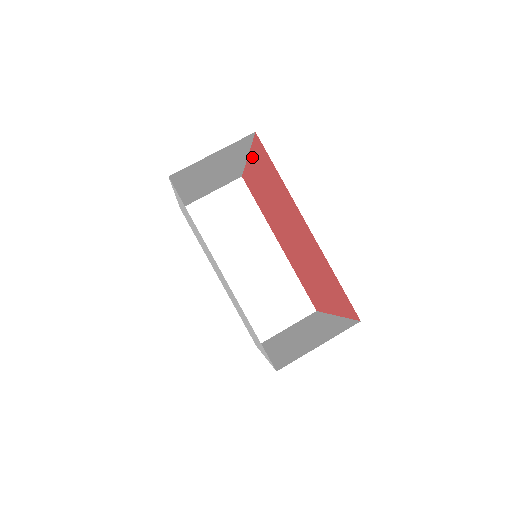
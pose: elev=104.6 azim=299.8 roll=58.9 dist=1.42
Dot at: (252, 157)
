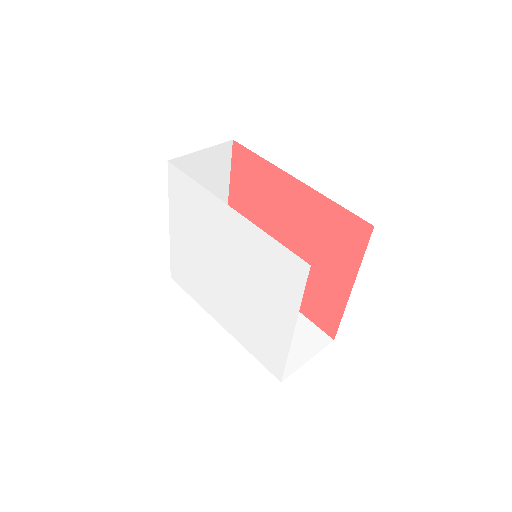
Dot at: (232, 188)
